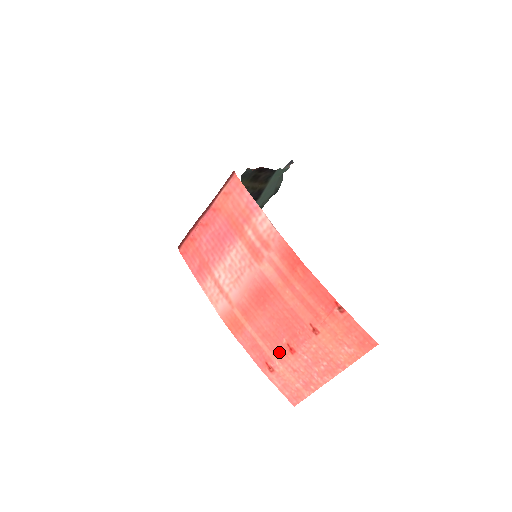
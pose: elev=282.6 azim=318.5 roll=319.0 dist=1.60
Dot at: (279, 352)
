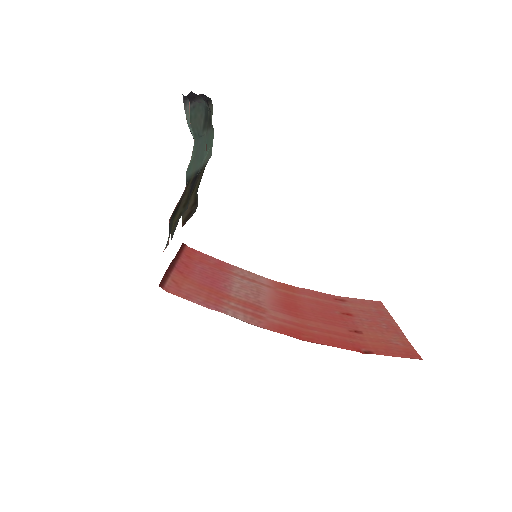
Dot at: (339, 308)
